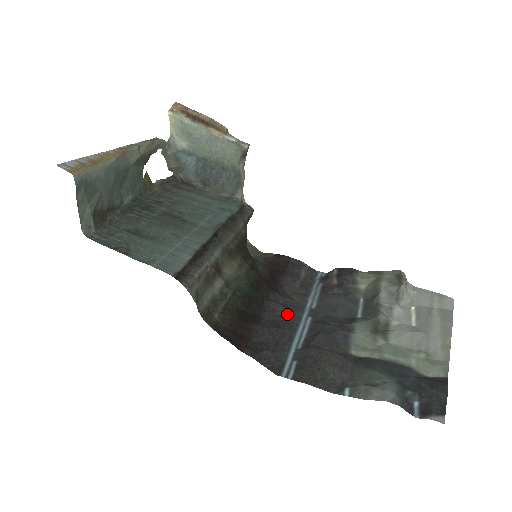
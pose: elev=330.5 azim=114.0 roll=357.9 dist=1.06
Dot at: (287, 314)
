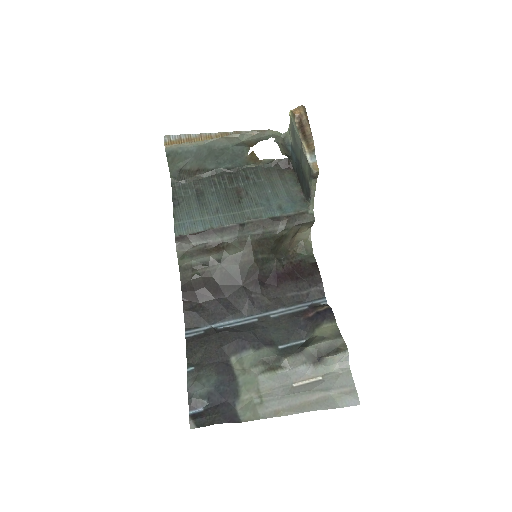
Dot at: (244, 305)
